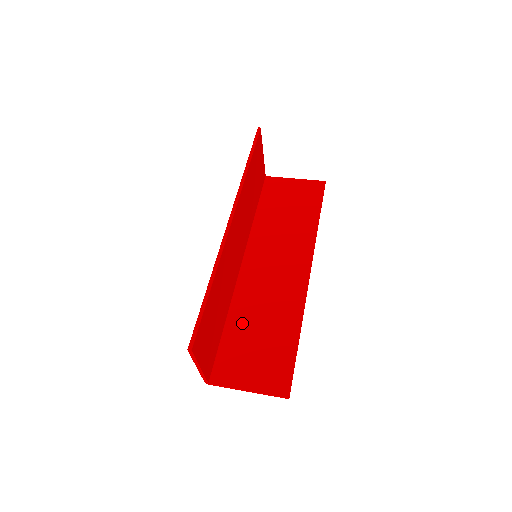
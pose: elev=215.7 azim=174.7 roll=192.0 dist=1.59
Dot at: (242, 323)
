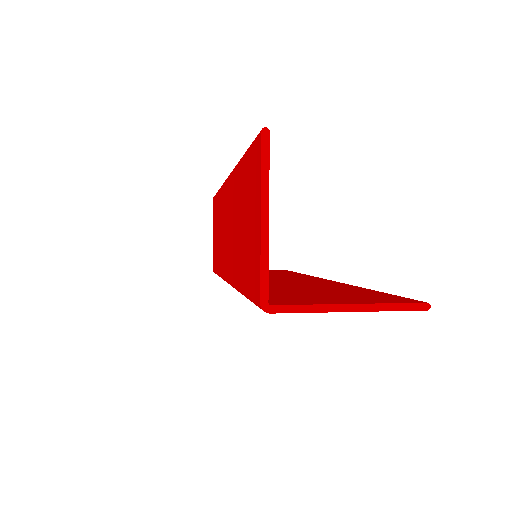
Dot at: (275, 289)
